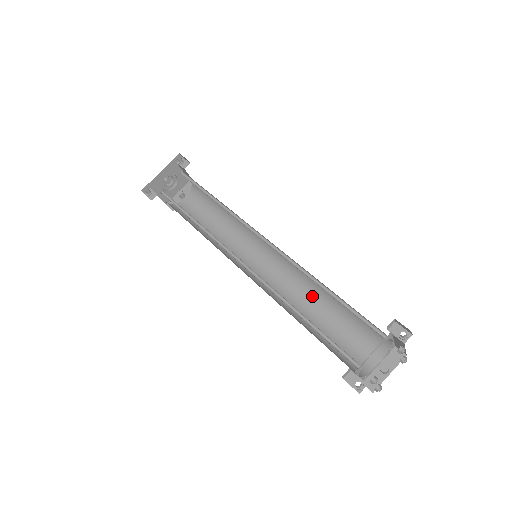
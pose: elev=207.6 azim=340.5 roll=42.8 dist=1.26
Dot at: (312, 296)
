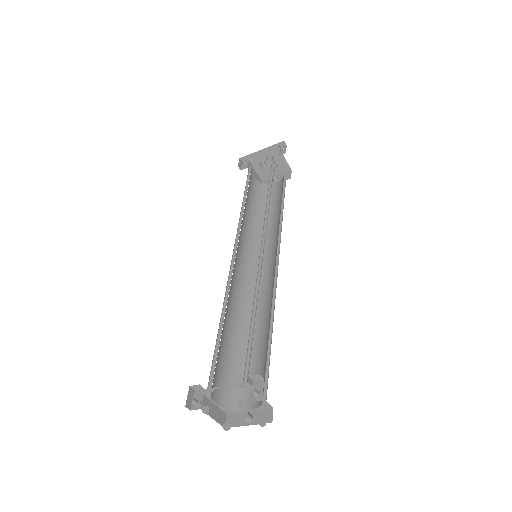
Dot at: (266, 318)
